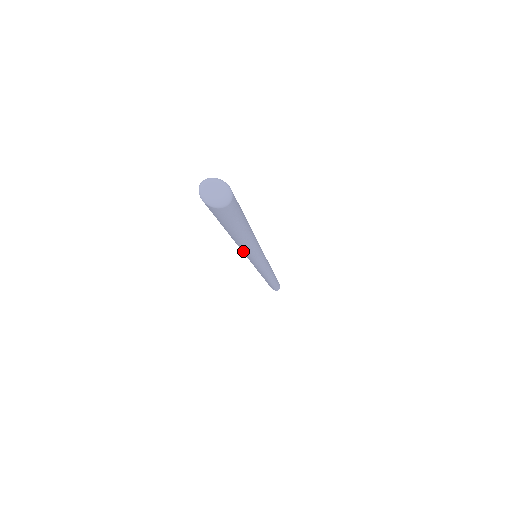
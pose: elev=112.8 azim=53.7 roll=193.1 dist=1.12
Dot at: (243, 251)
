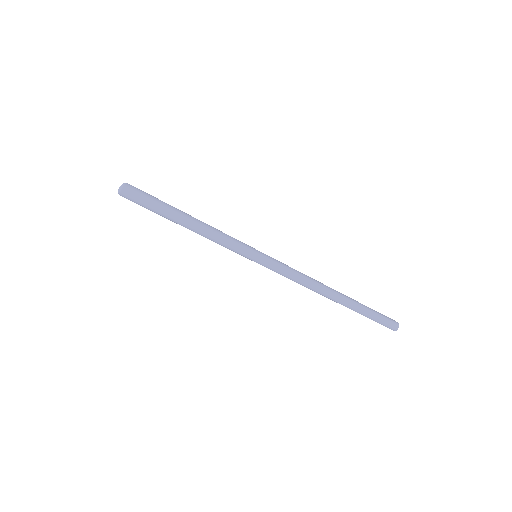
Dot at: (218, 243)
